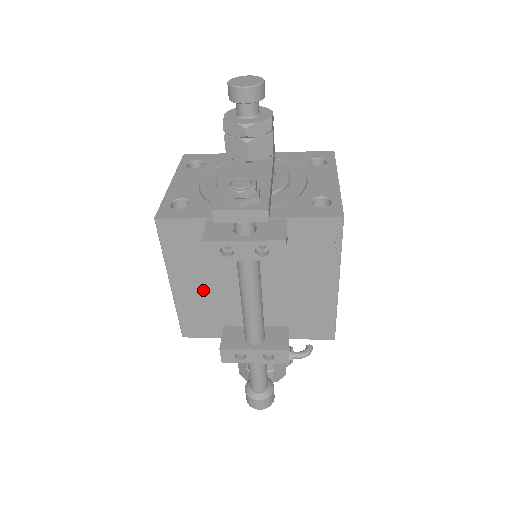
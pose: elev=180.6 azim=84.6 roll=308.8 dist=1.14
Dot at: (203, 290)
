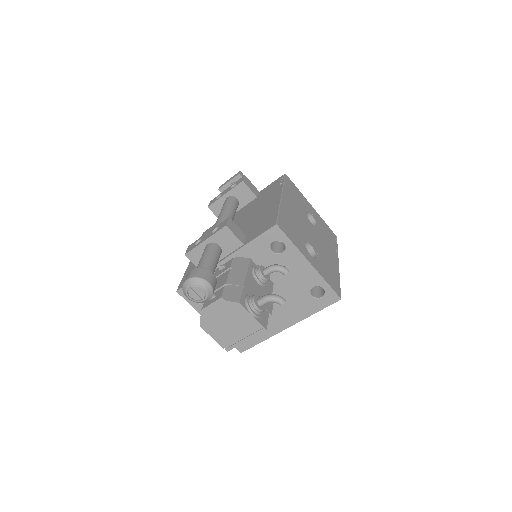
Dot at: occluded
